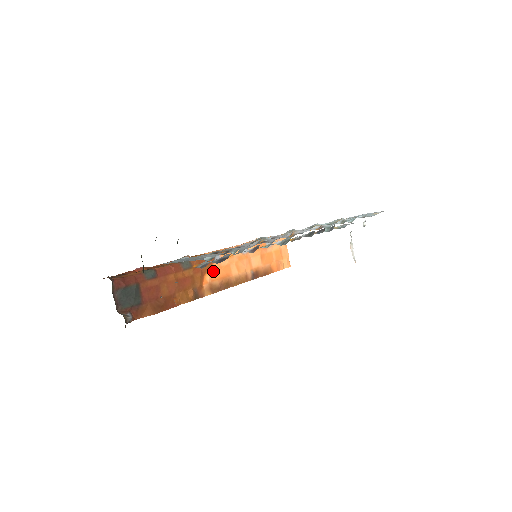
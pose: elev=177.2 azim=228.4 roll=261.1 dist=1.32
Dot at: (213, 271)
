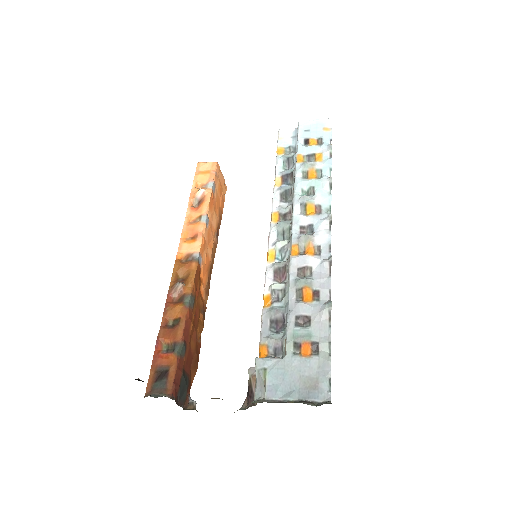
Dot at: (202, 276)
